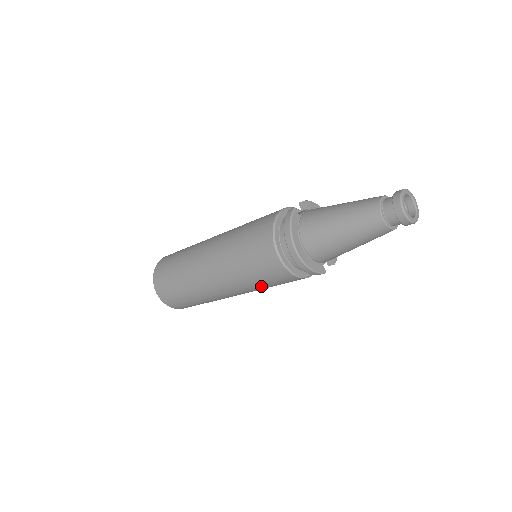
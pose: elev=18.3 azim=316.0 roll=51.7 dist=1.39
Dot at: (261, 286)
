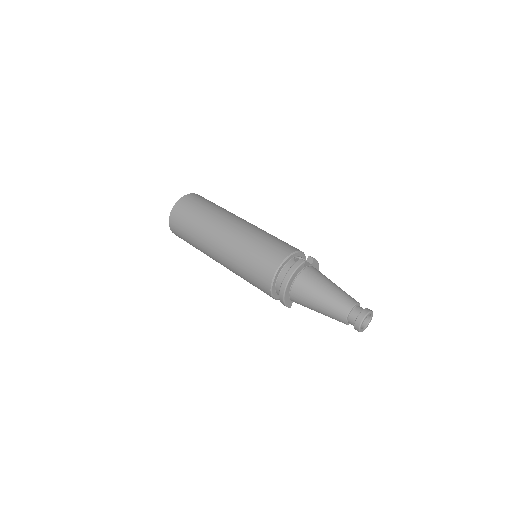
Dot at: (246, 280)
